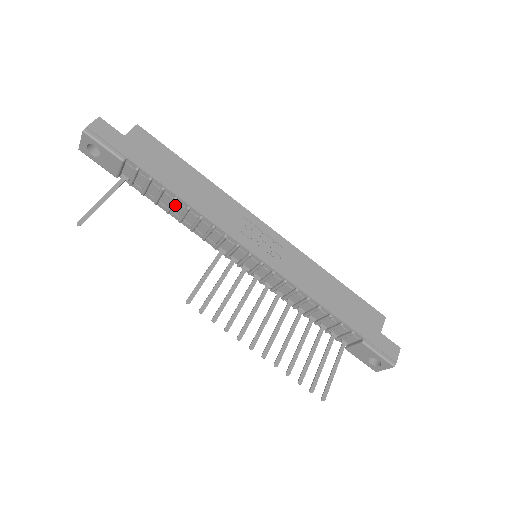
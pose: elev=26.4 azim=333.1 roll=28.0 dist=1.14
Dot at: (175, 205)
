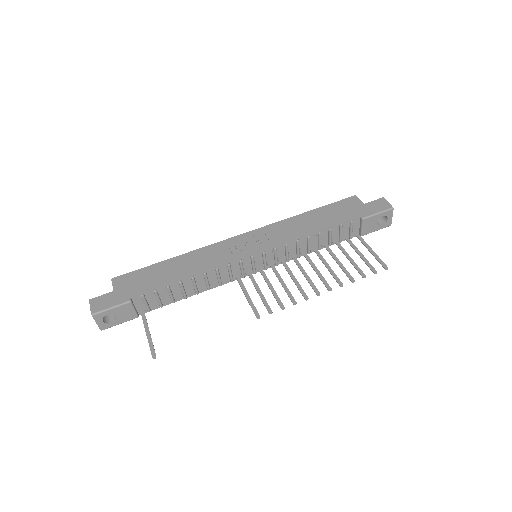
Dot at: (184, 287)
